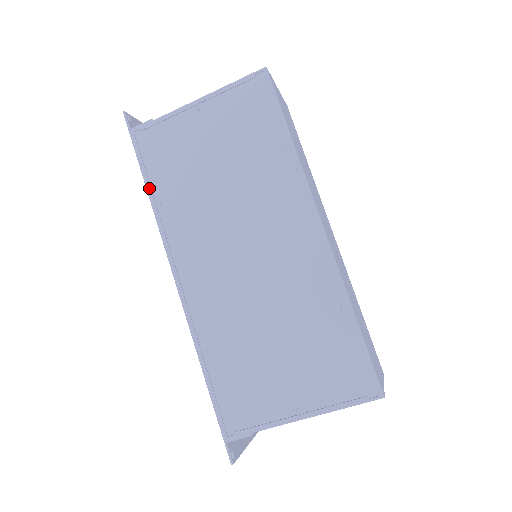
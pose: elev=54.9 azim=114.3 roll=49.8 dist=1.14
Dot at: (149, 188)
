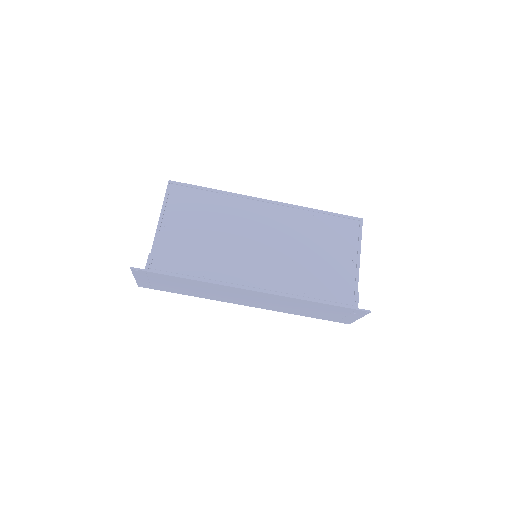
Dot at: (190, 277)
